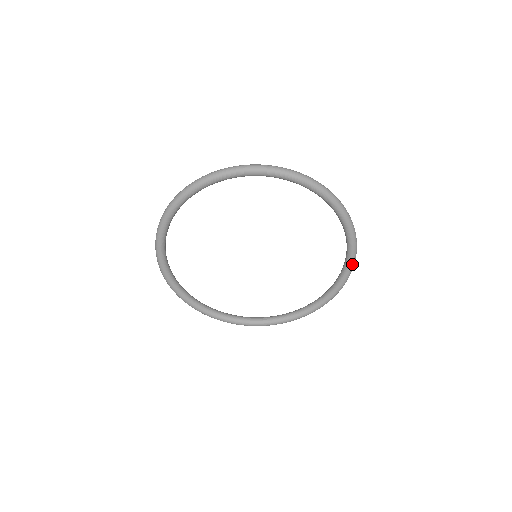
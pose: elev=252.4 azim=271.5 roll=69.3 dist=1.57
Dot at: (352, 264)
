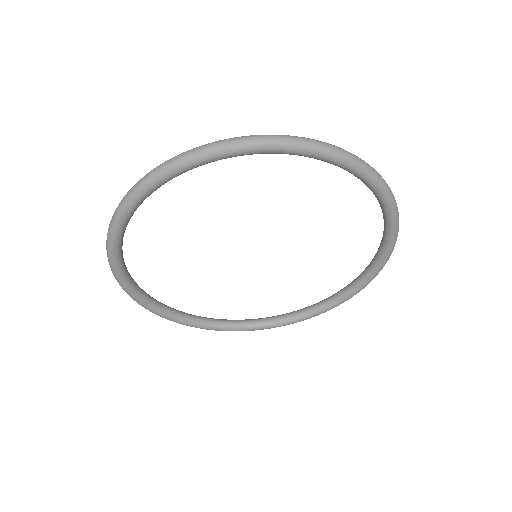
Dot at: (393, 244)
